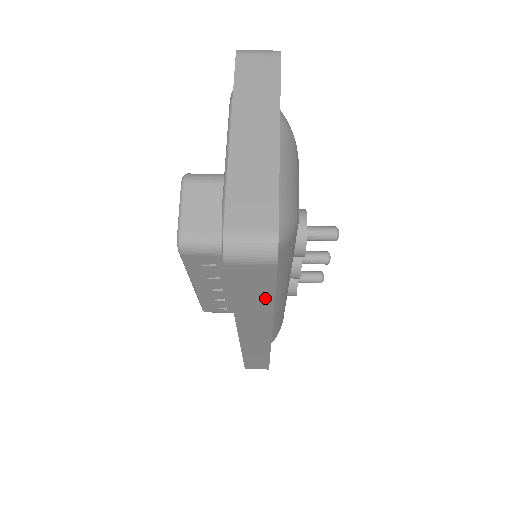
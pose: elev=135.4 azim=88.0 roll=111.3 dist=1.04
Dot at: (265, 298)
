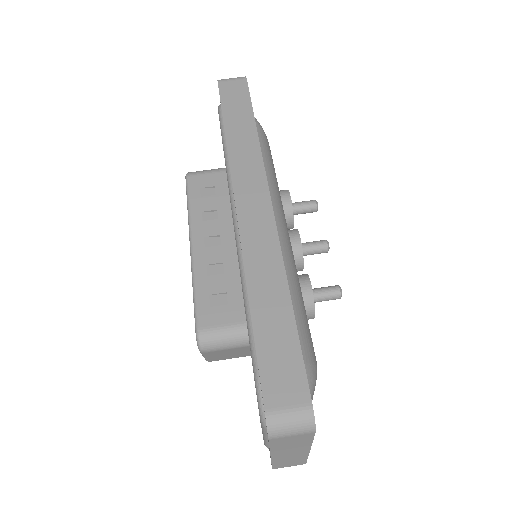
Dot at: occluded
